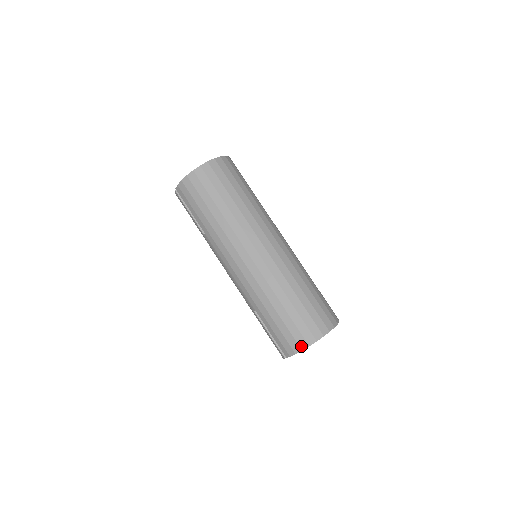
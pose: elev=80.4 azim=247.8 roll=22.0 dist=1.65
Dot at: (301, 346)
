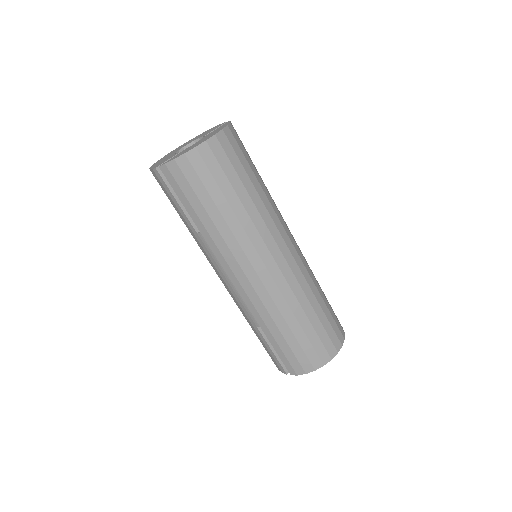
Dot at: (315, 366)
